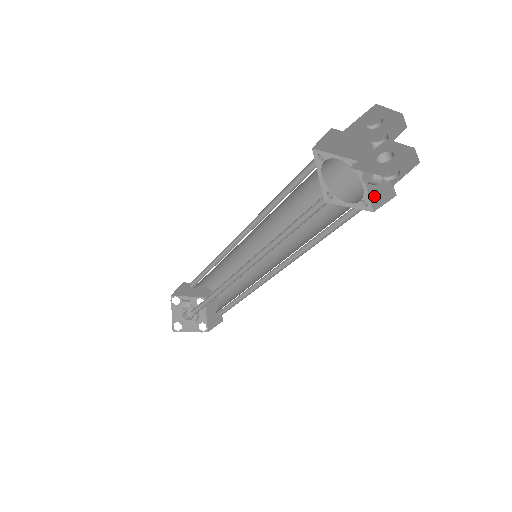
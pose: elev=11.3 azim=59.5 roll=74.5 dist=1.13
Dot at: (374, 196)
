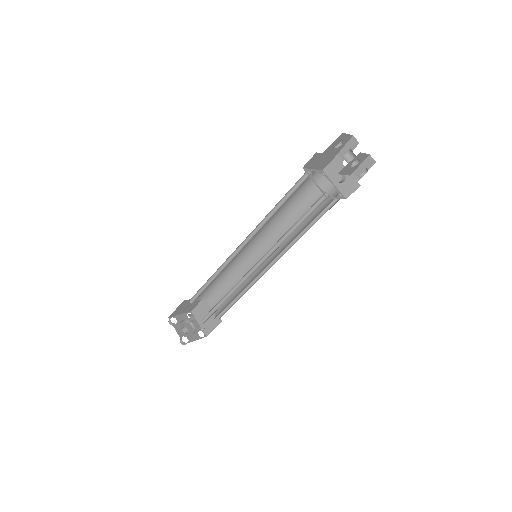
Dot at: (343, 189)
